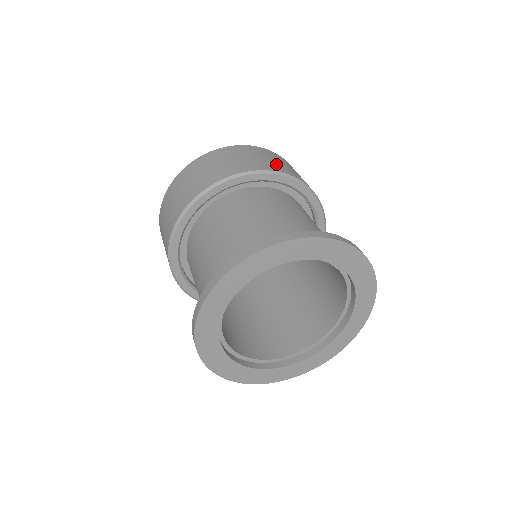
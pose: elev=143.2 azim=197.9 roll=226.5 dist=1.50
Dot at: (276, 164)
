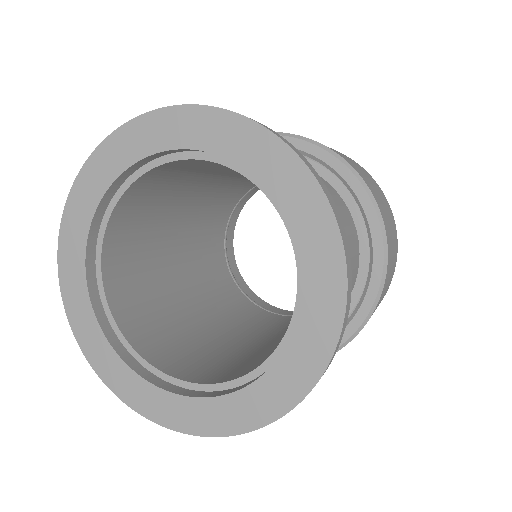
Dot at: (389, 224)
